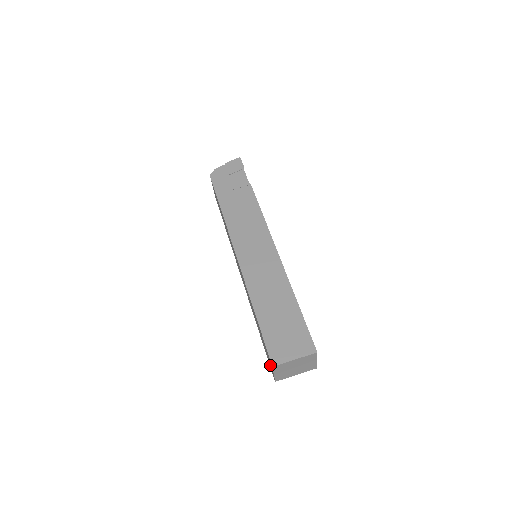
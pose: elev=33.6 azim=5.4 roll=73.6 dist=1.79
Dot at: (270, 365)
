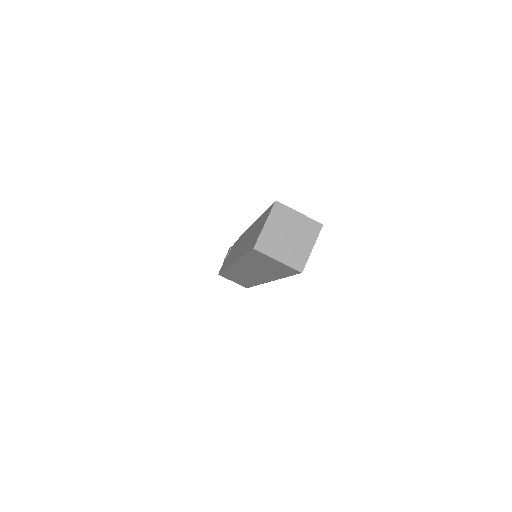
Dot at: (282, 267)
